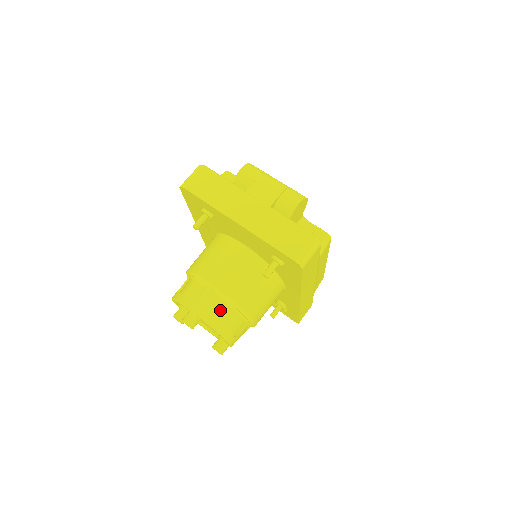
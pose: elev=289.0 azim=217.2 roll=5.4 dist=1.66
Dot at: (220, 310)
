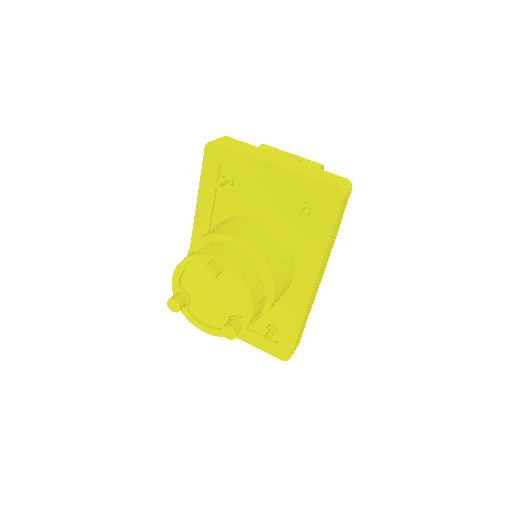
Dot at: (246, 261)
